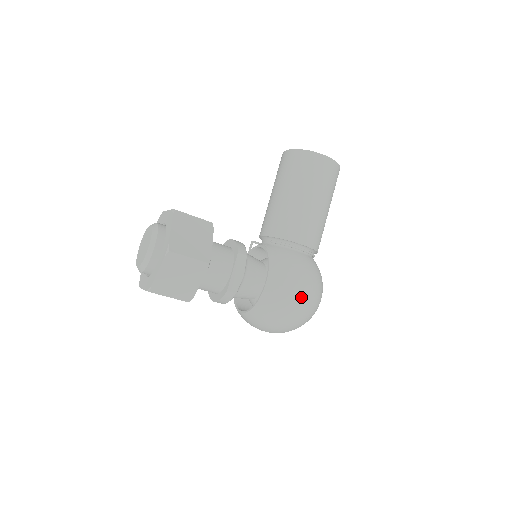
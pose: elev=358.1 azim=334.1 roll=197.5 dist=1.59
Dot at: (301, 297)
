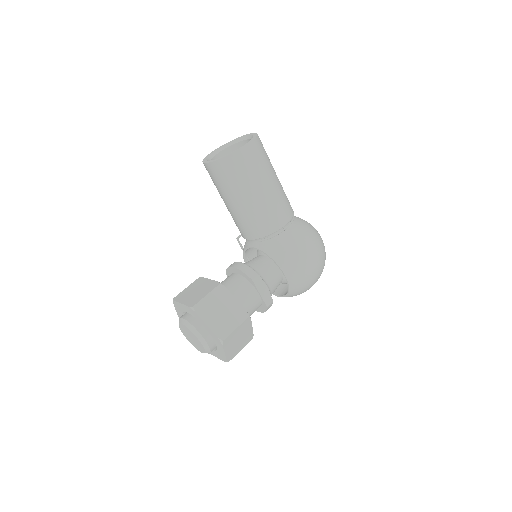
Dot at: (315, 263)
